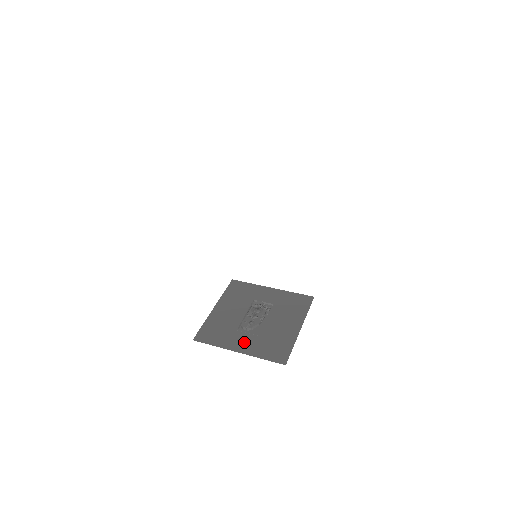
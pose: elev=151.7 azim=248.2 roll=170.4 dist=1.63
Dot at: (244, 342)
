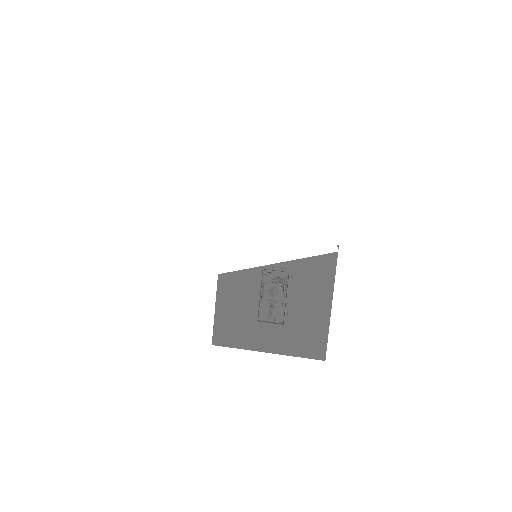
Dot at: (271, 338)
